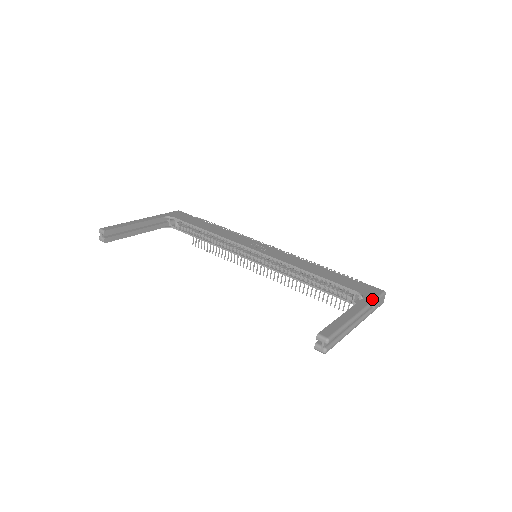
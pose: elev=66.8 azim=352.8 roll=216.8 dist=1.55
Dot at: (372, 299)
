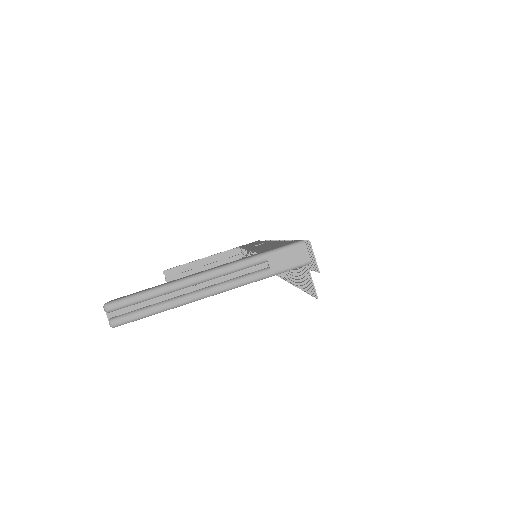
Dot at: (258, 253)
